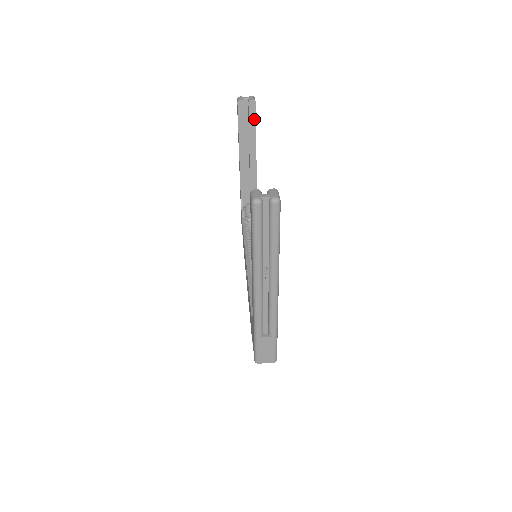
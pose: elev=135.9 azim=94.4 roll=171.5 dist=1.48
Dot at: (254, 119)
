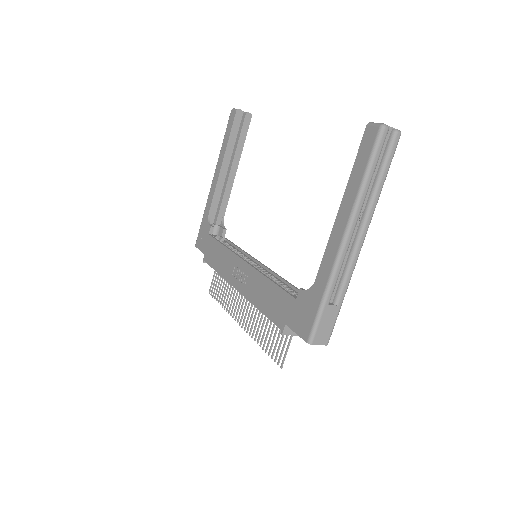
Dot at: (245, 132)
